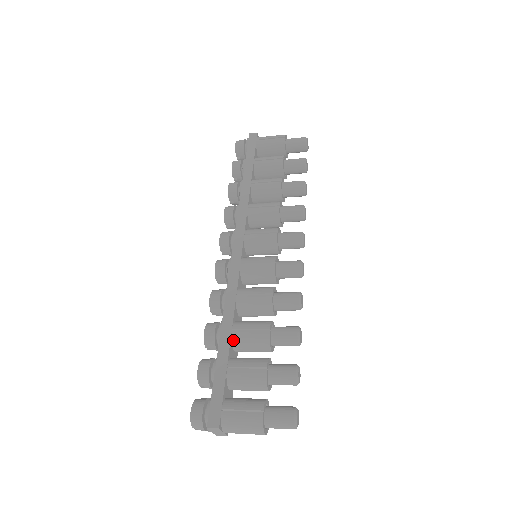
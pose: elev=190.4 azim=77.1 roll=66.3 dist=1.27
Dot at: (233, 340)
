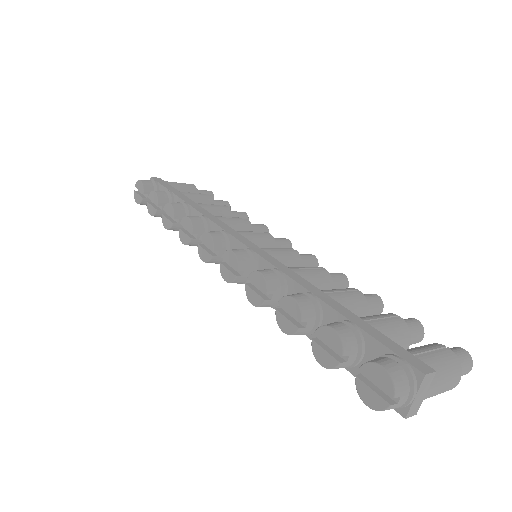
Dot at: occluded
